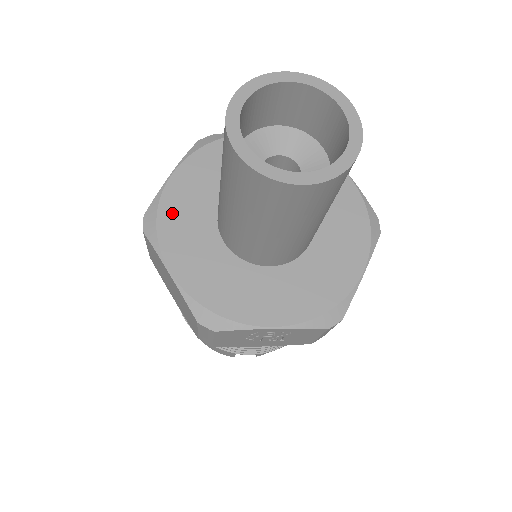
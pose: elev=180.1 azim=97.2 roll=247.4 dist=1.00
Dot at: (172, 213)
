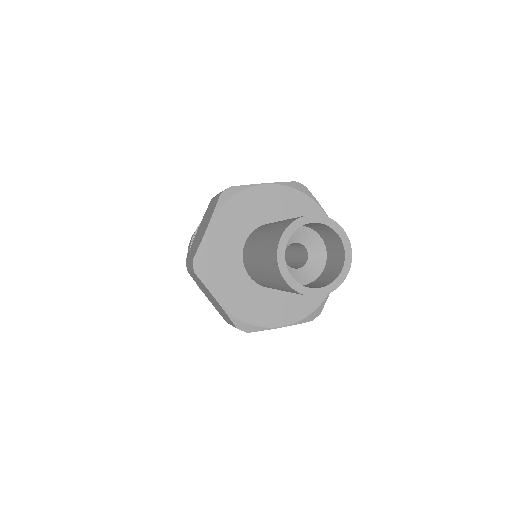
Dot at: (213, 259)
